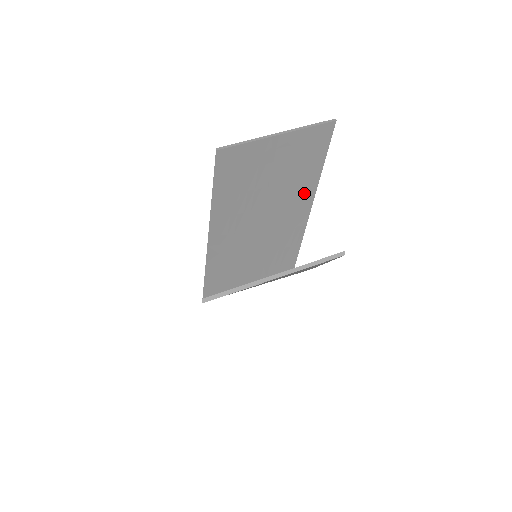
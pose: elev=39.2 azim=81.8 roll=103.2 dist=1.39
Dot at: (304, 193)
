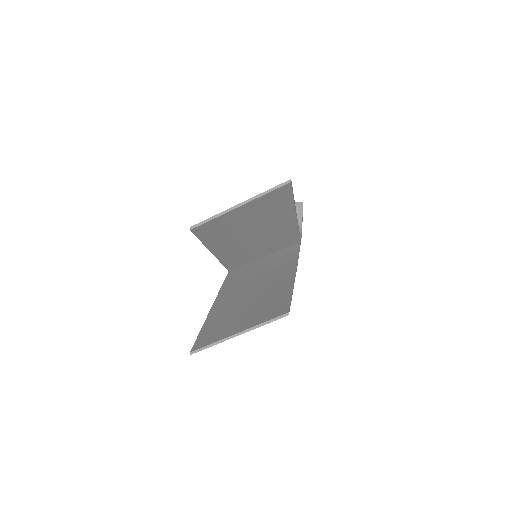
Dot at: (284, 215)
